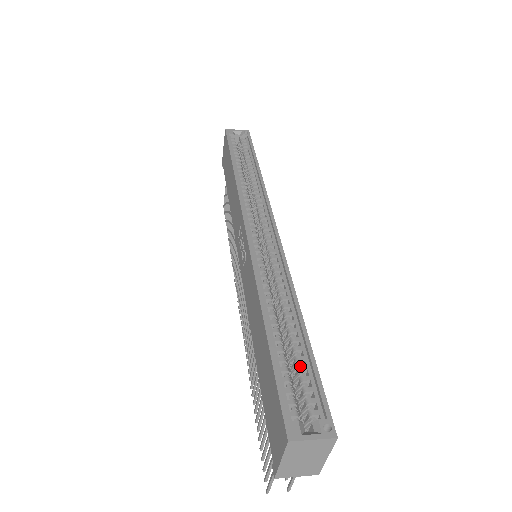
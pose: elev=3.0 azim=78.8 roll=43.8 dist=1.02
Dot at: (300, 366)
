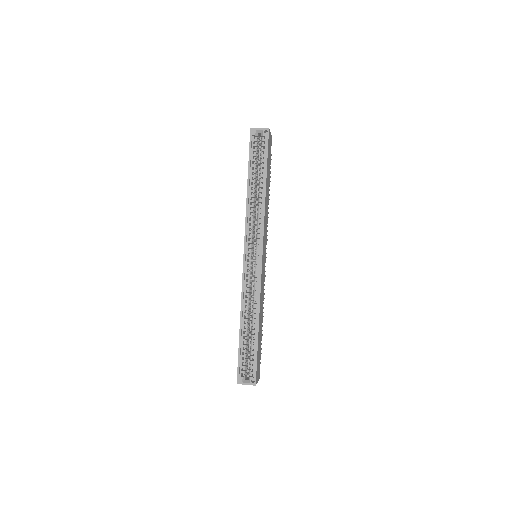
Dot at: (251, 350)
